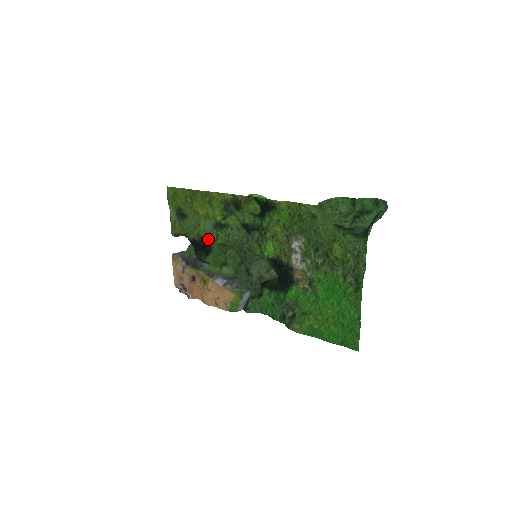
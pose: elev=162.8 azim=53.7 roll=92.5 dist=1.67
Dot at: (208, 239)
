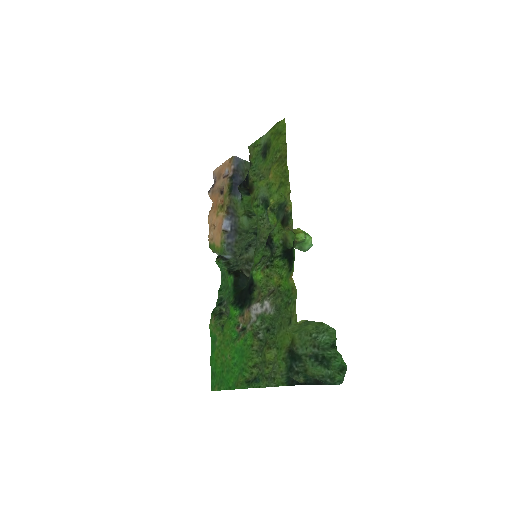
Dot at: (253, 195)
